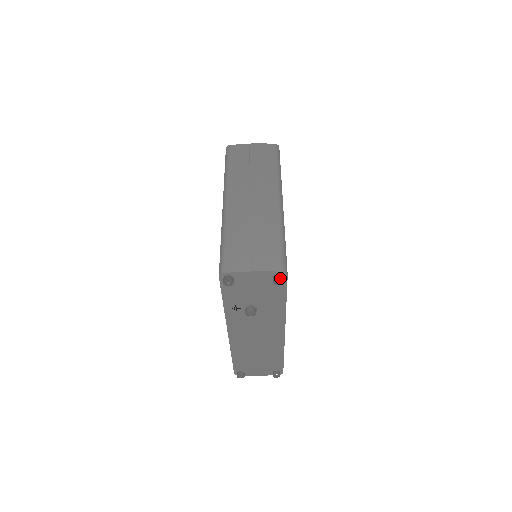
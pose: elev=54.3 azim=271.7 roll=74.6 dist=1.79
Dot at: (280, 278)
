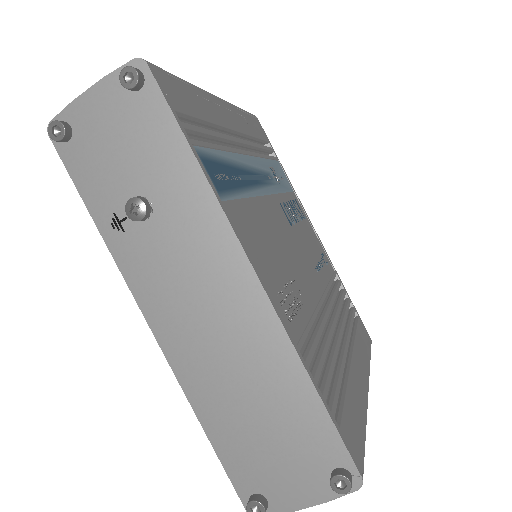
Dot at: (128, 67)
